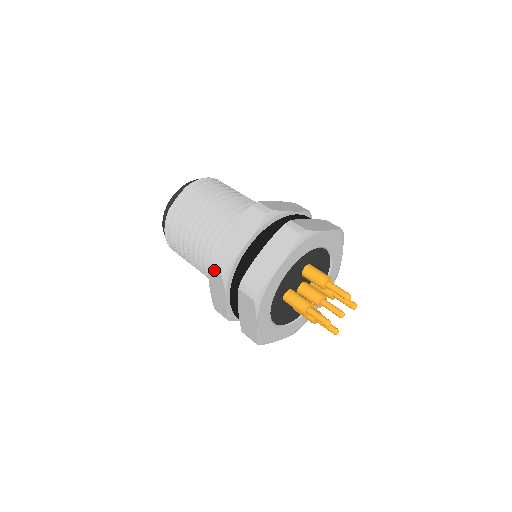
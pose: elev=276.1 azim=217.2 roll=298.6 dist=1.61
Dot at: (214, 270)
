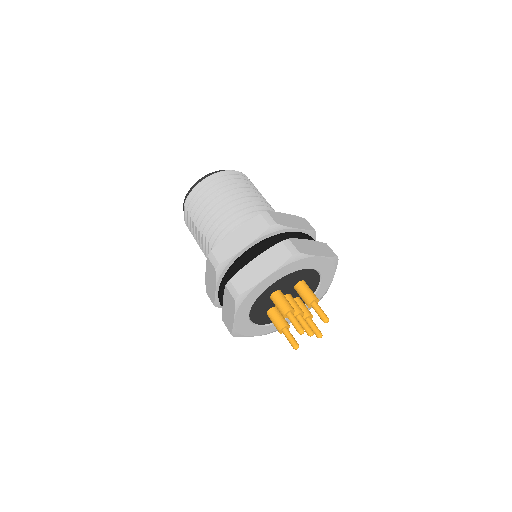
Dot at: occluded
